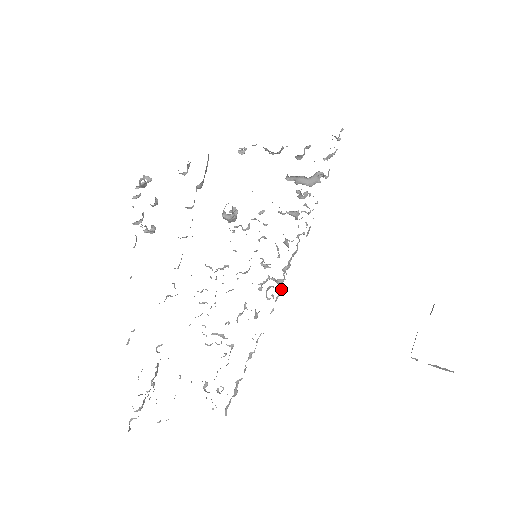
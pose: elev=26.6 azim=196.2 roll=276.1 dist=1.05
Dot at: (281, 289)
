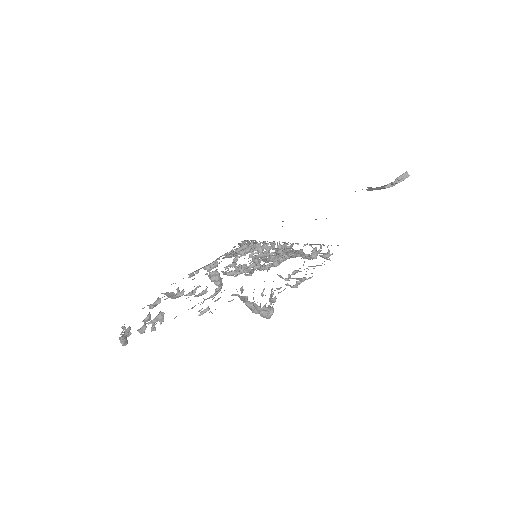
Dot at: occluded
